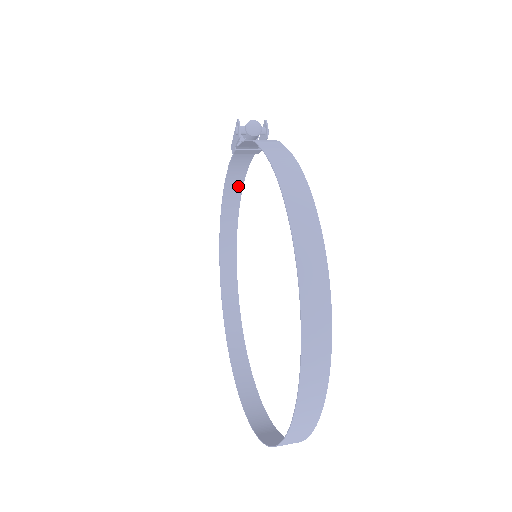
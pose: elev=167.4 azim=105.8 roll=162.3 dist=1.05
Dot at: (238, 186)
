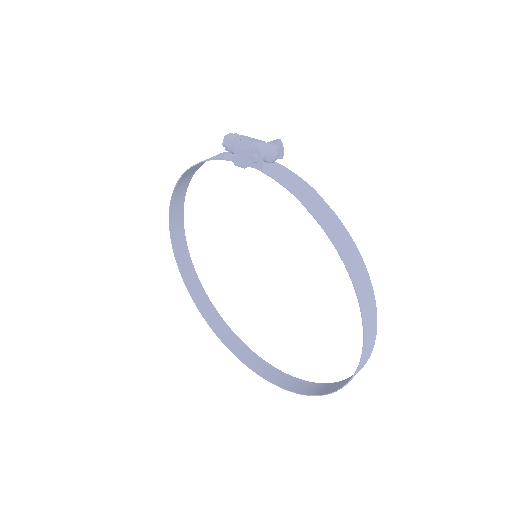
Dot at: occluded
